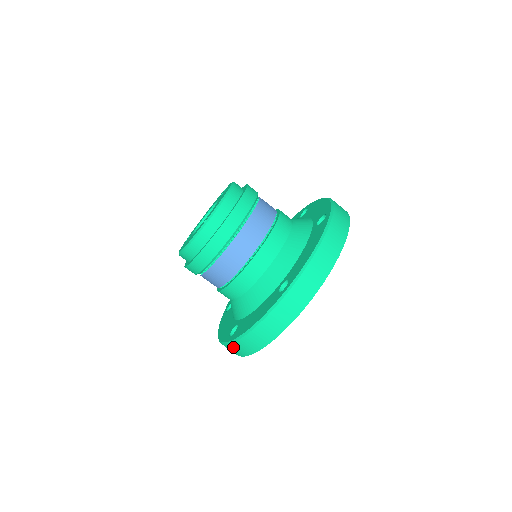
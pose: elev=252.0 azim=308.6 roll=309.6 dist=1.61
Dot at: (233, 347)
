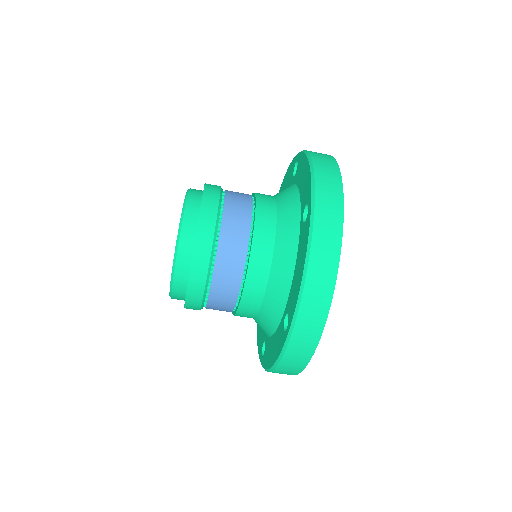
Dot at: (299, 334)
